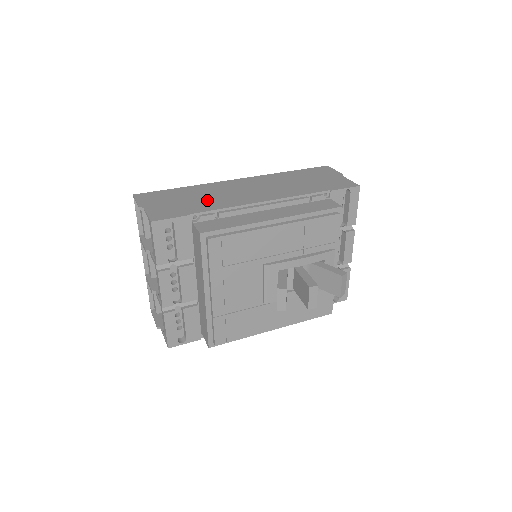
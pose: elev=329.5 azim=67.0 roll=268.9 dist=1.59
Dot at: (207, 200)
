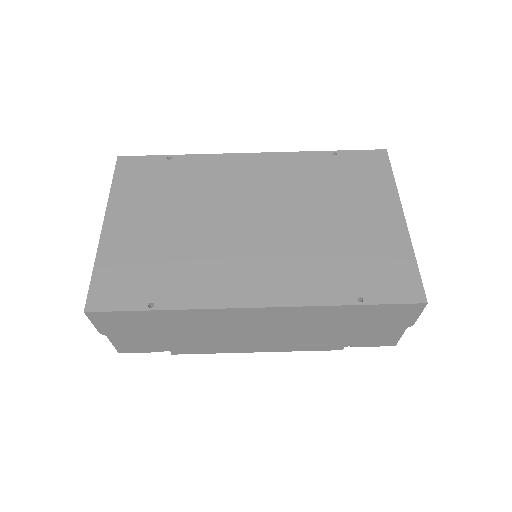
Dot at: (190, 338)
